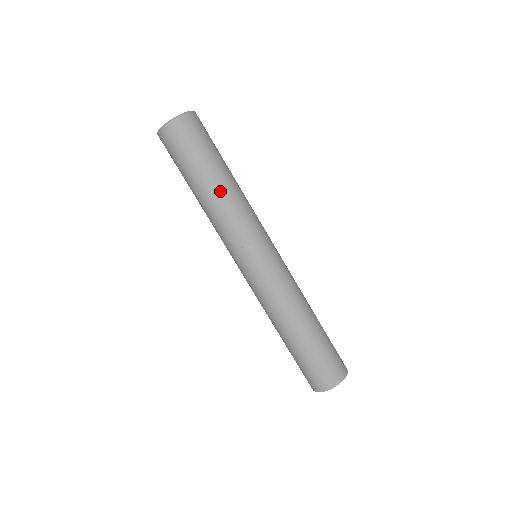
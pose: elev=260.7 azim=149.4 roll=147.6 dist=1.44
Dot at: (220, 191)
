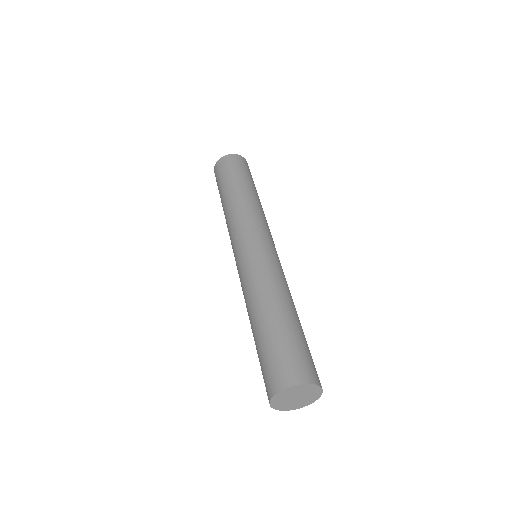
Dot at: (247, 194)
